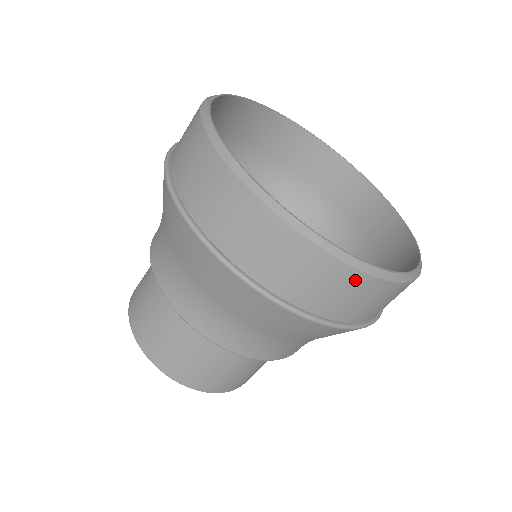
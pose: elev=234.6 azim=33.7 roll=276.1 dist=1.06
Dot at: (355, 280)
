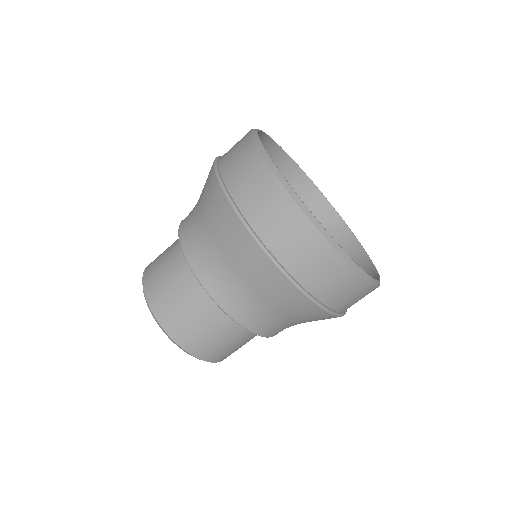
Dot at: (274, 189)
